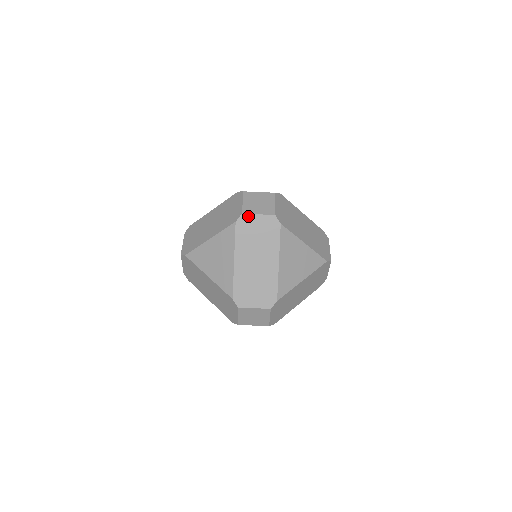
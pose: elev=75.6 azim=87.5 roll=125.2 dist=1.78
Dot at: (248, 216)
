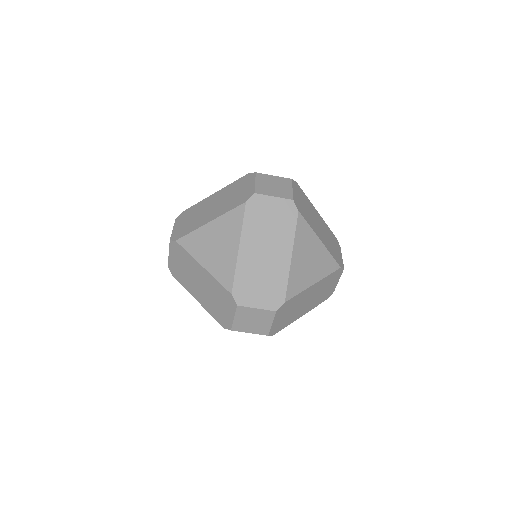
Dot at: (261, 197)
